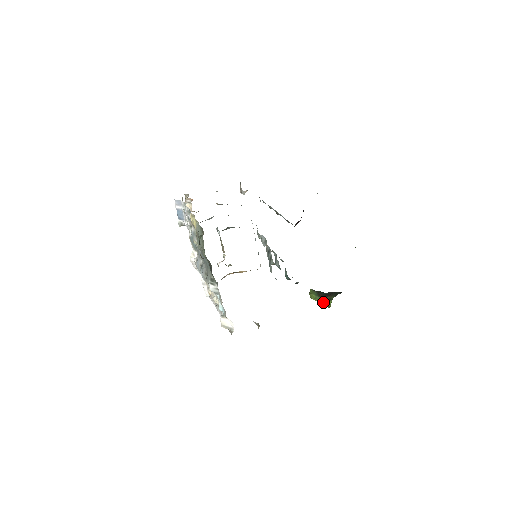
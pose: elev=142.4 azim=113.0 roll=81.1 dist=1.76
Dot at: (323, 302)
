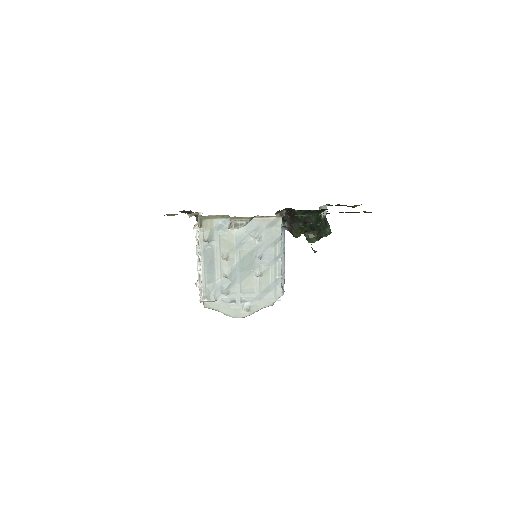
Dot at: occluded
